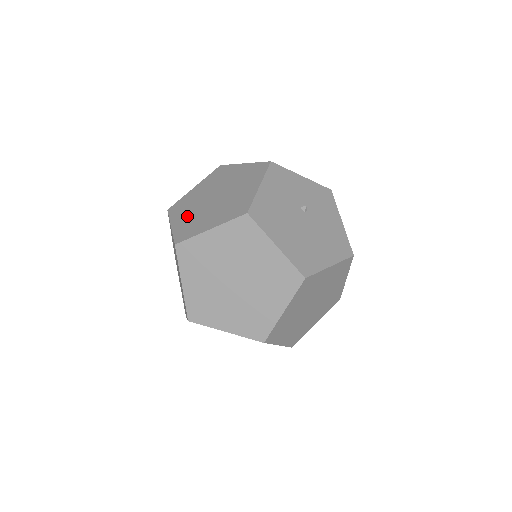
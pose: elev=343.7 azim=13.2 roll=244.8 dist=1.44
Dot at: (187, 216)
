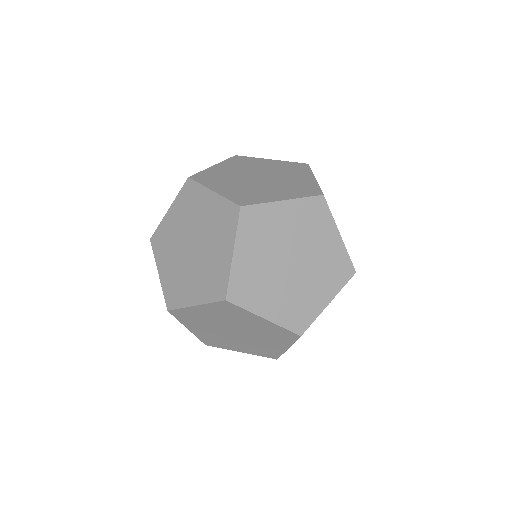
Dot at: (255, 259)
